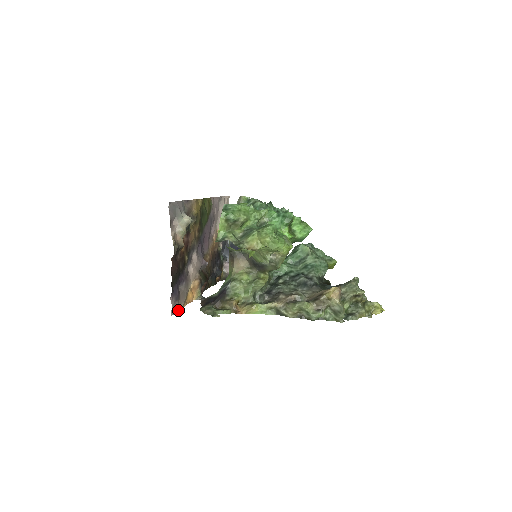
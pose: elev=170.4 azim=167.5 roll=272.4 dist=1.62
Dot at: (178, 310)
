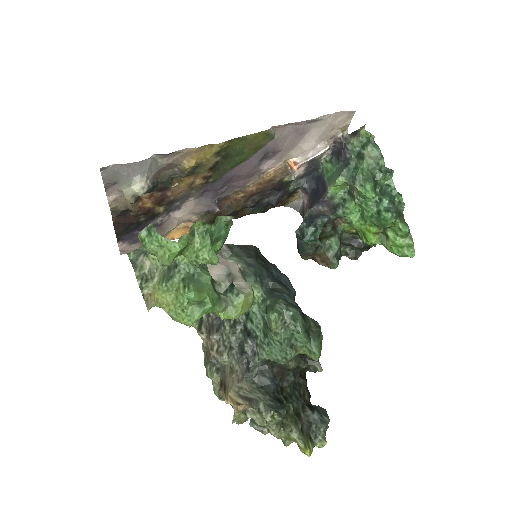
Dot at: occluded
